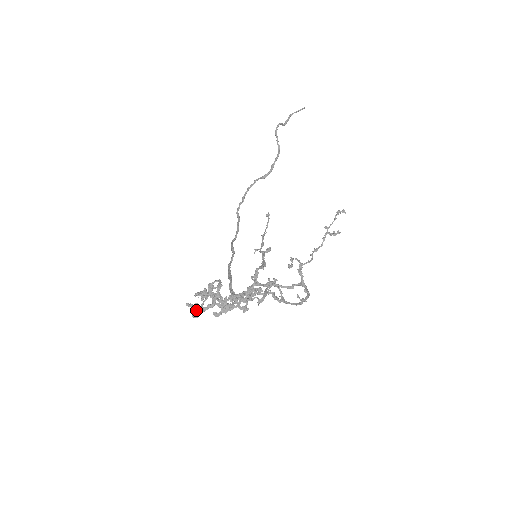
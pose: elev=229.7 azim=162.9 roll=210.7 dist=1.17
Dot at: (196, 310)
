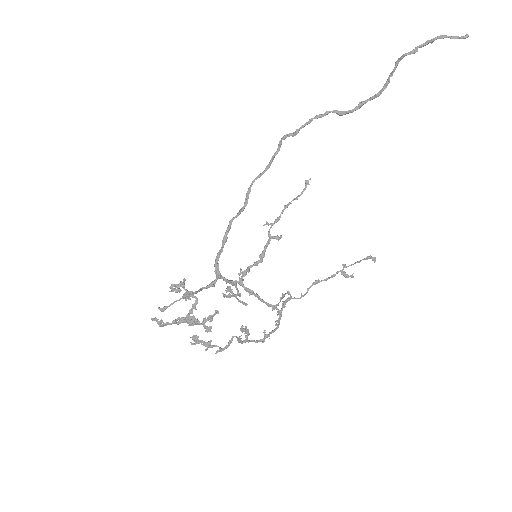
Dot at: (159, 325)
